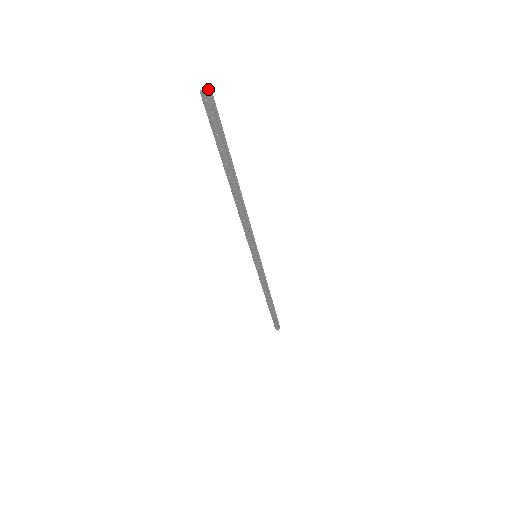
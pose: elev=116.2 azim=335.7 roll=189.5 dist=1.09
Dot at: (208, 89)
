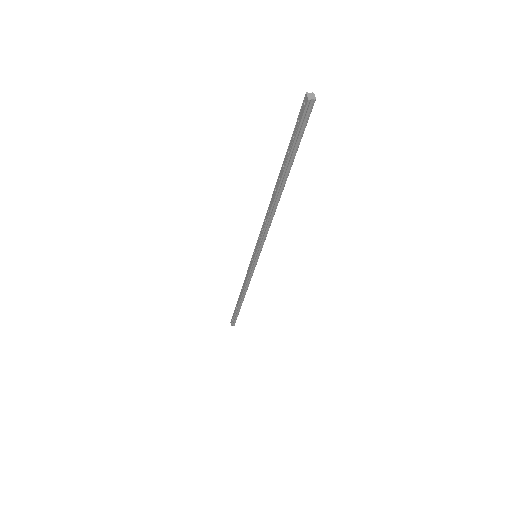
Dot at: (313, 97)
